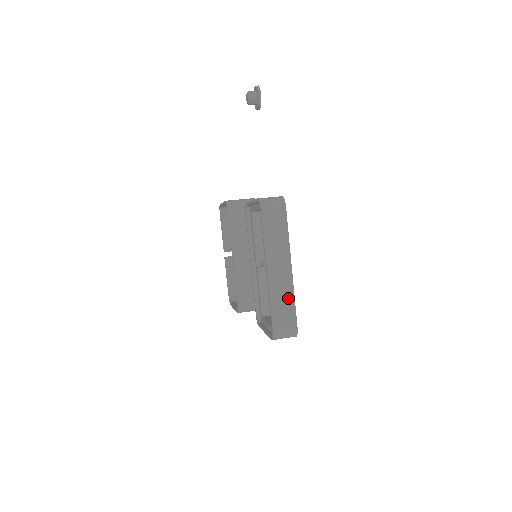
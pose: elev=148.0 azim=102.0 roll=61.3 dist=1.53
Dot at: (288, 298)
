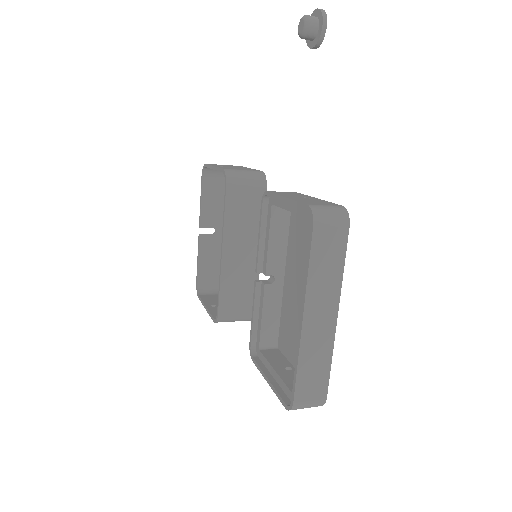
Dot at: (323, 358)
